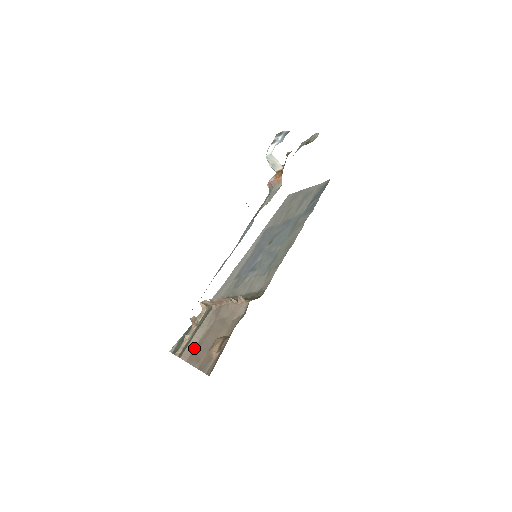
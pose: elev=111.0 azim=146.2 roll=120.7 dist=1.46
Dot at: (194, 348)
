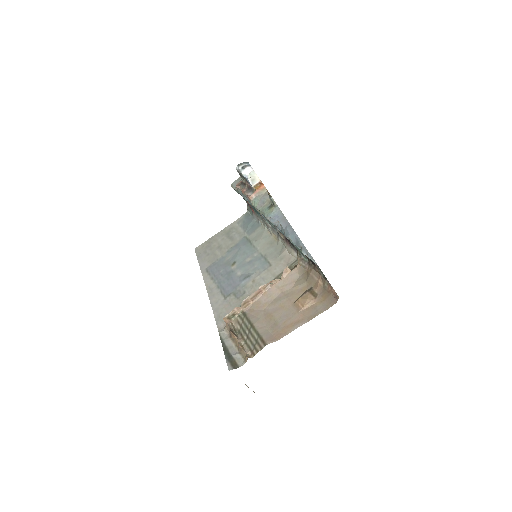
Dot at: (271, 332)
